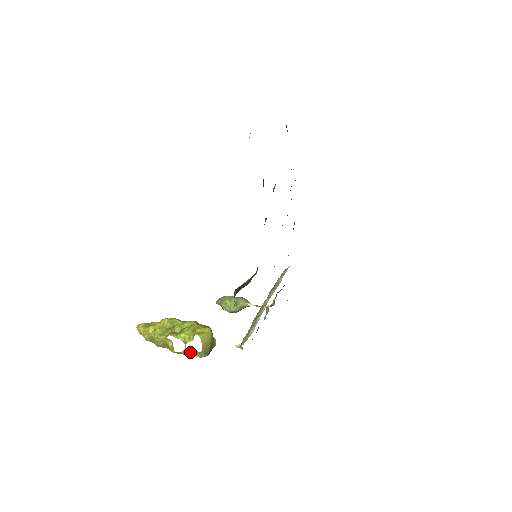
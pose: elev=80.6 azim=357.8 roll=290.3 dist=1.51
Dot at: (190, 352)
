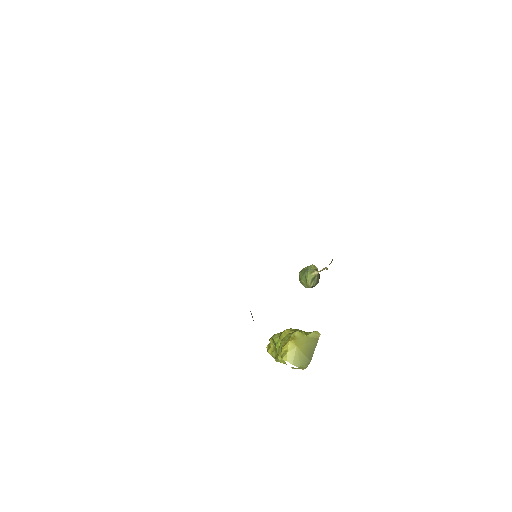
Dot at: occluded
